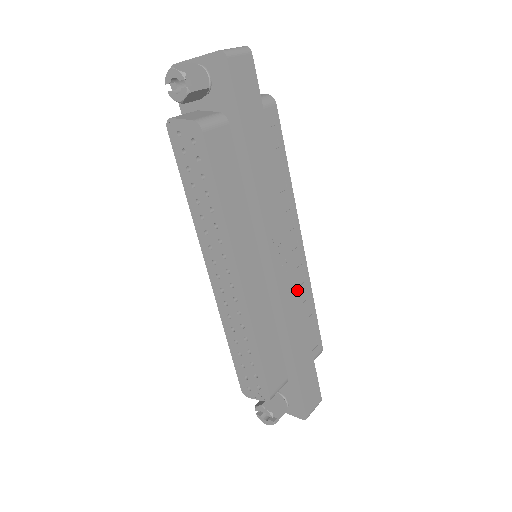
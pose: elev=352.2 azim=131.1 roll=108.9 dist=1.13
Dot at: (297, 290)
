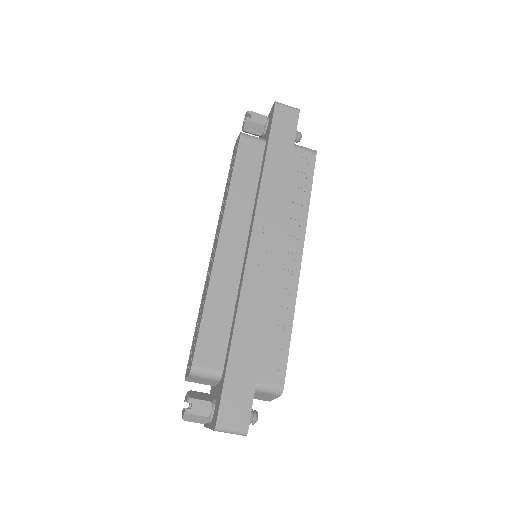
Dot at: (268, 284)
